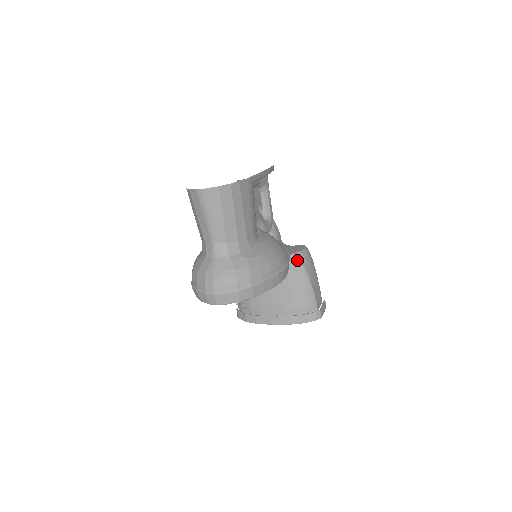
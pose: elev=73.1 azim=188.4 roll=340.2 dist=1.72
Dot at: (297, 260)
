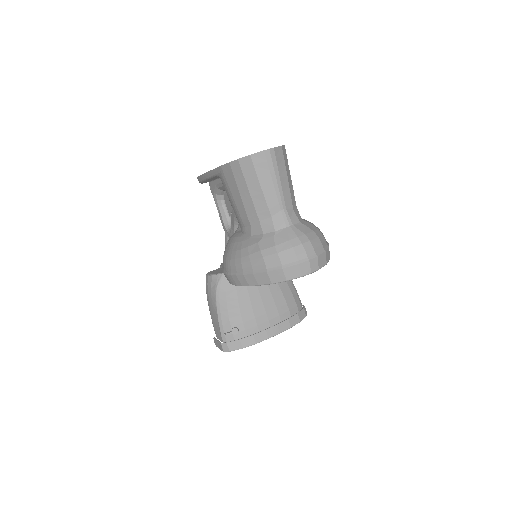
Dot at: occluded
